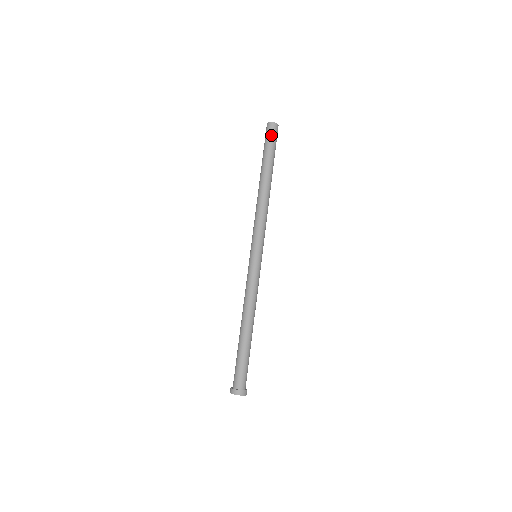
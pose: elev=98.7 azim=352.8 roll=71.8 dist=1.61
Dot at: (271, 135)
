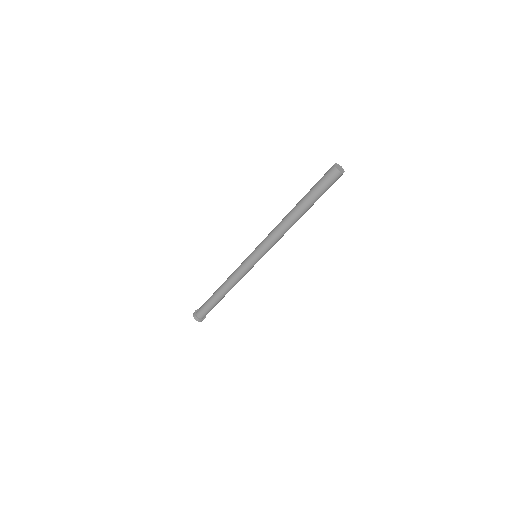
Dot at: (328, 181)
